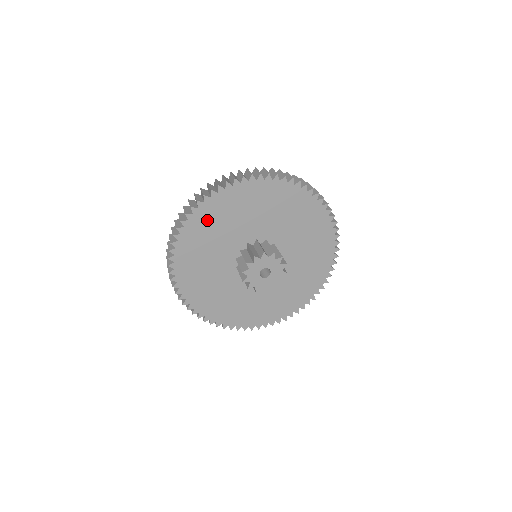
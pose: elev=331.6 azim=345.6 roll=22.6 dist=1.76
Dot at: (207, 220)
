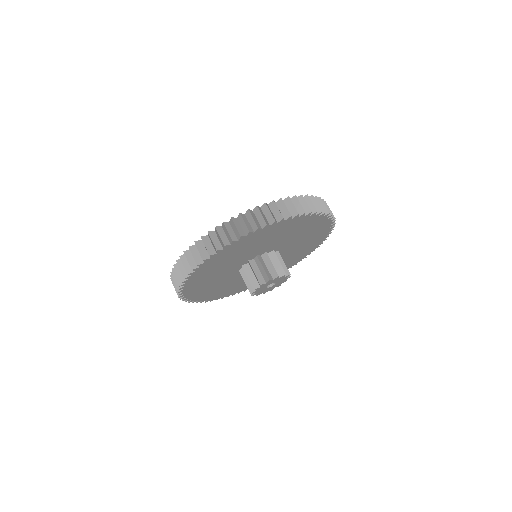
Dot at: (198, 283)
